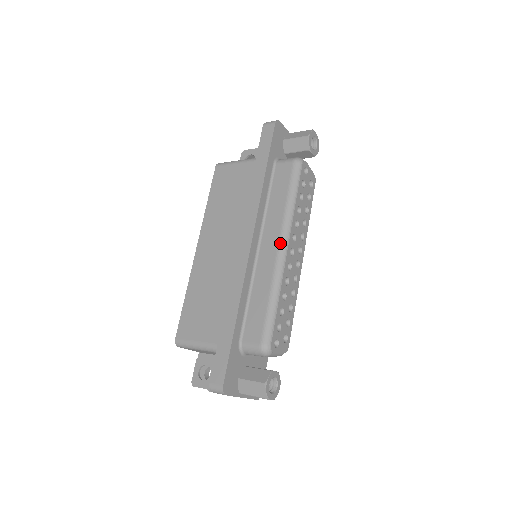
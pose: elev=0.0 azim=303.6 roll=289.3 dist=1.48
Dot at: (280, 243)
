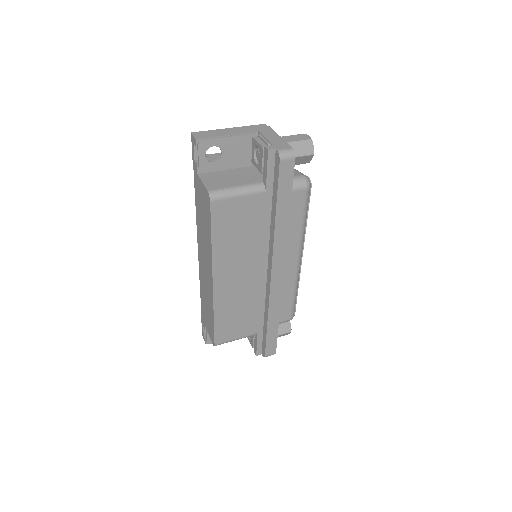
Dot at: (299, 258)
